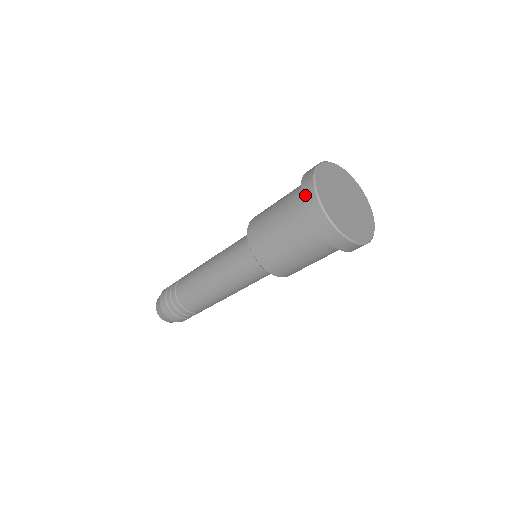
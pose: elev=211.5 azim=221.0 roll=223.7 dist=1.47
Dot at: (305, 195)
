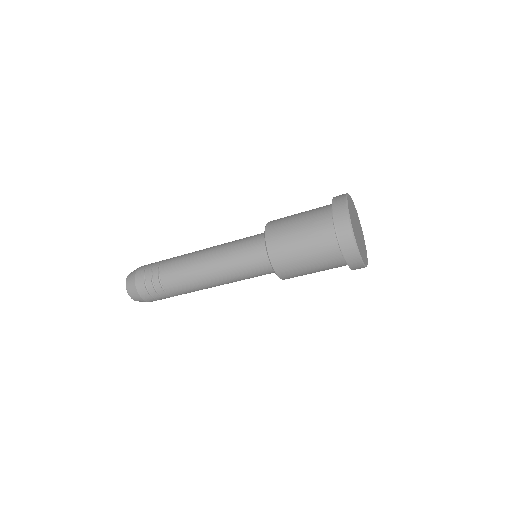
Dot at: (337, 215)
